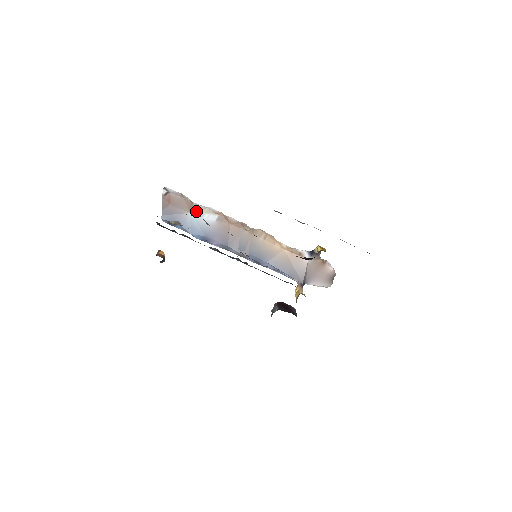
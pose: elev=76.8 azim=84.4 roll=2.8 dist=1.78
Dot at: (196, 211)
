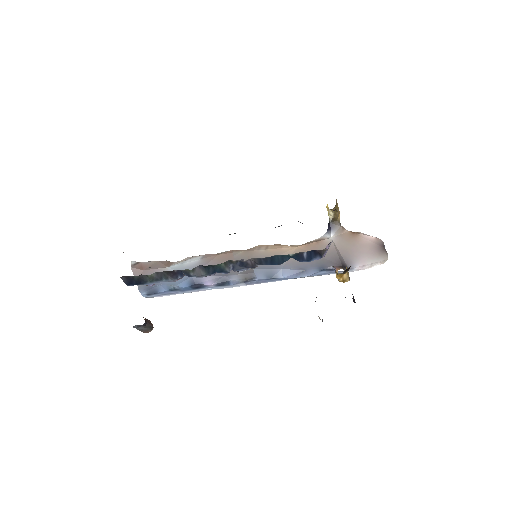
Dot at: (175, 263)
